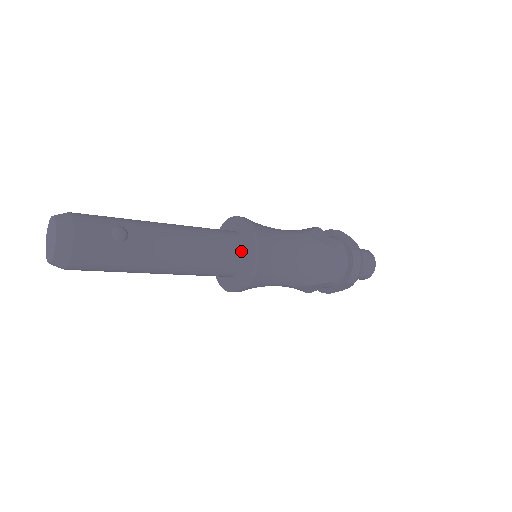
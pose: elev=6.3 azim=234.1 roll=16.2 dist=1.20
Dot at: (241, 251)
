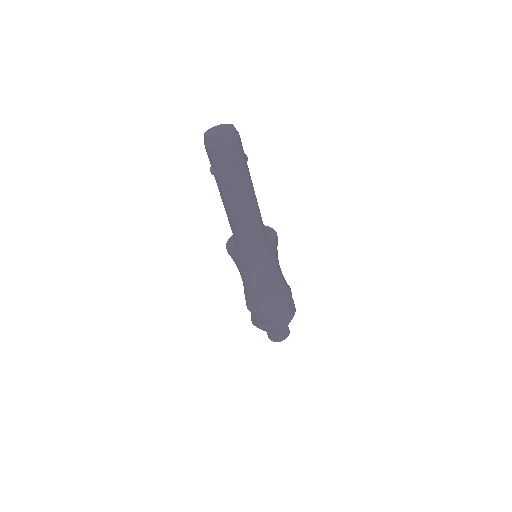
Dot at: (265, 233)
